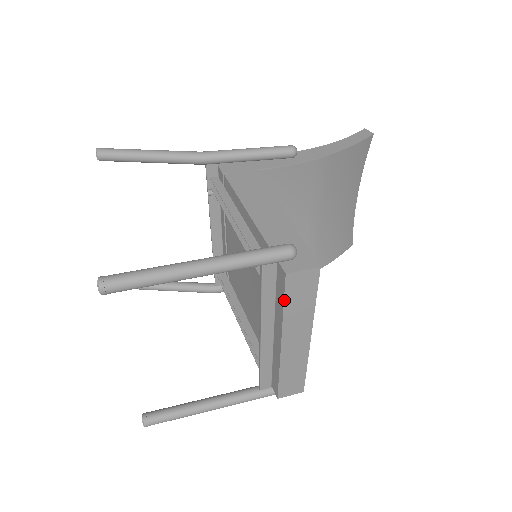
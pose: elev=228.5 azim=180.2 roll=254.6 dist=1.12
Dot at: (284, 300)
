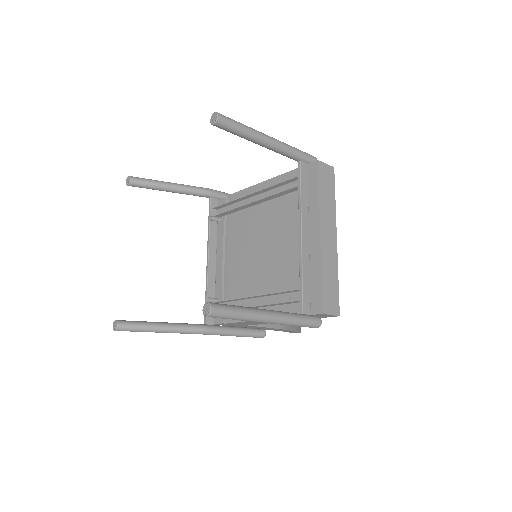
Dot at: (319, 184)
